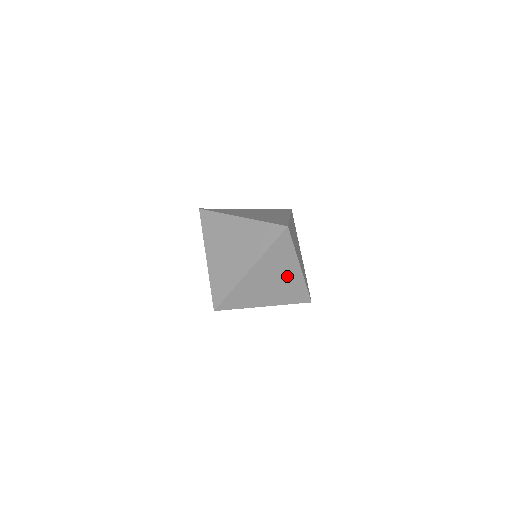
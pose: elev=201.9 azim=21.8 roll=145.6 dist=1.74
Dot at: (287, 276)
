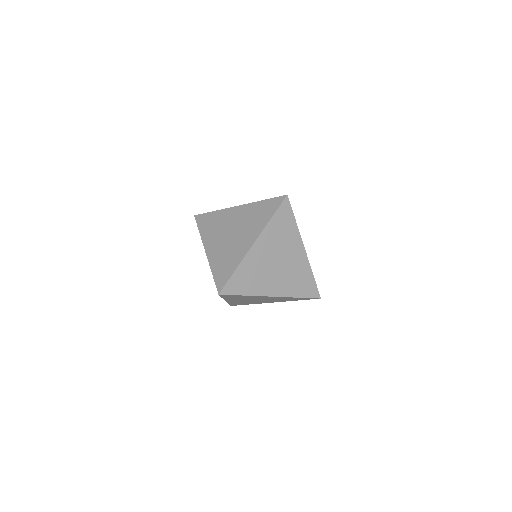
Dot at: (267, 298)
